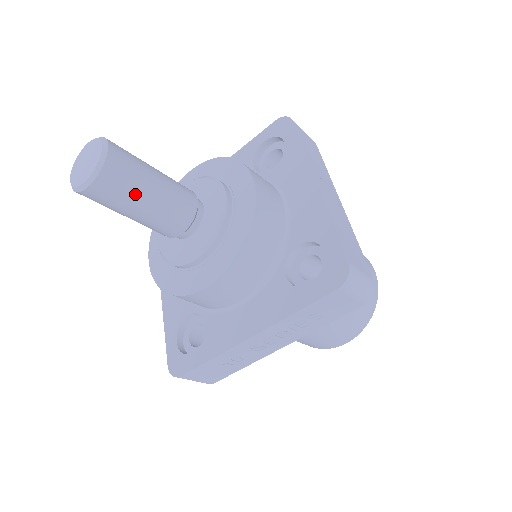
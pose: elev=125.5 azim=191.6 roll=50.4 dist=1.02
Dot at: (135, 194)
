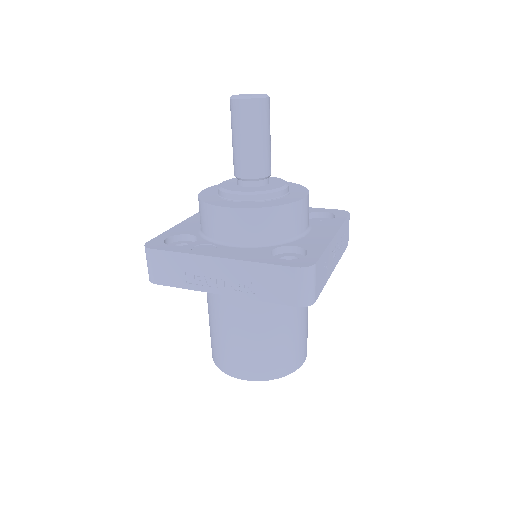
Dot at: occluded
